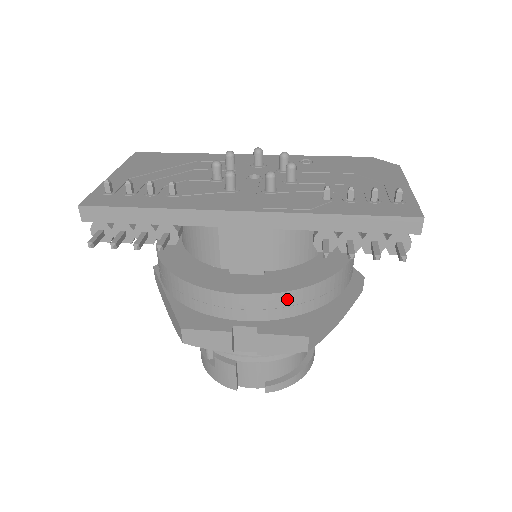
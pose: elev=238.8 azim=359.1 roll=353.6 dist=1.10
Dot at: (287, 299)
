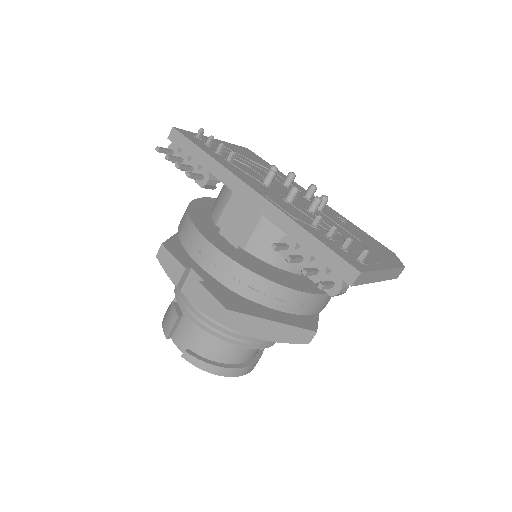
Dot at: (233, 269)
